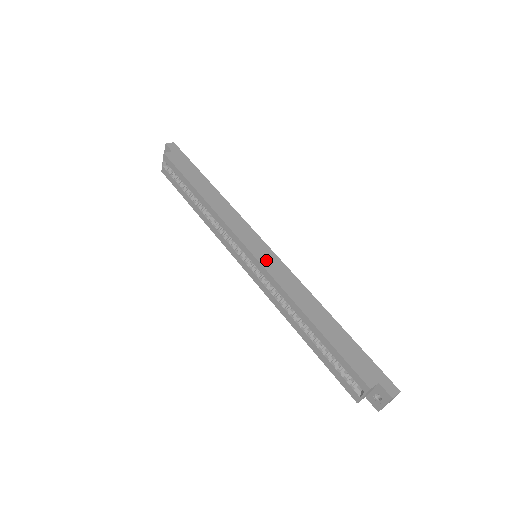
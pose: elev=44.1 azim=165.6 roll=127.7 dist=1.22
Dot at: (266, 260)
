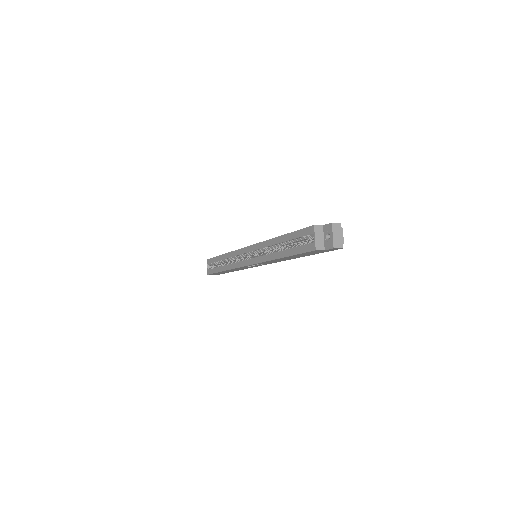
Dot at: occluded
